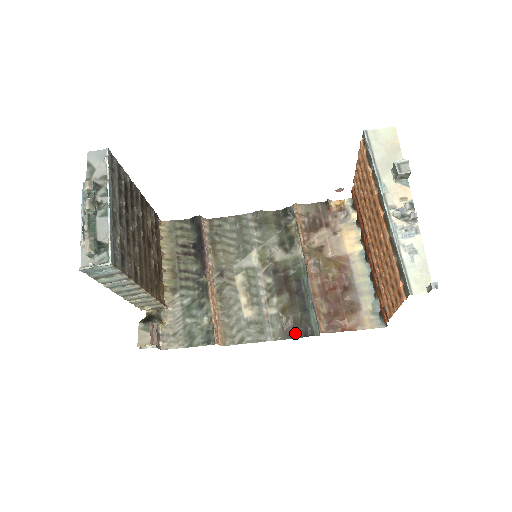
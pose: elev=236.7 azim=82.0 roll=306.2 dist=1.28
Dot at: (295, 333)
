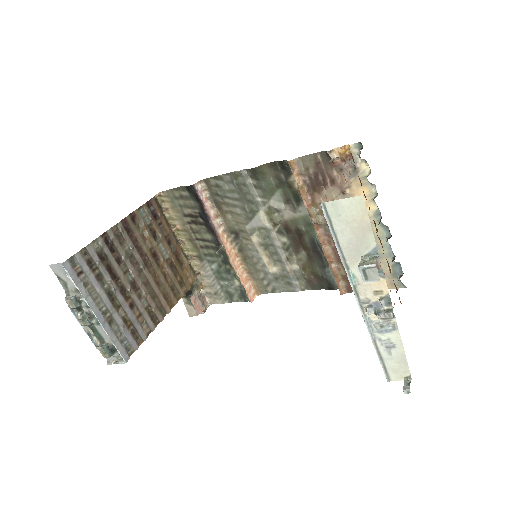
Dot at: (320, 286)
